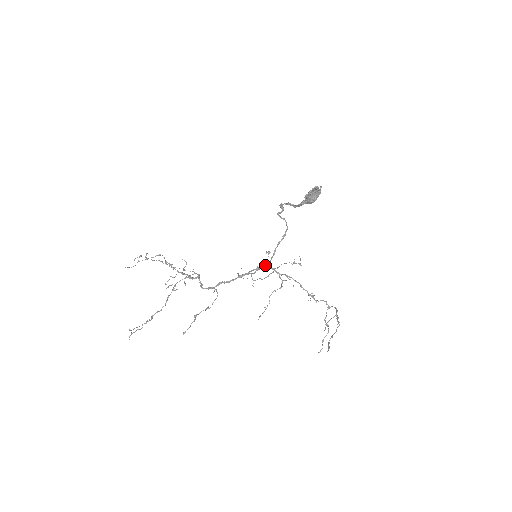
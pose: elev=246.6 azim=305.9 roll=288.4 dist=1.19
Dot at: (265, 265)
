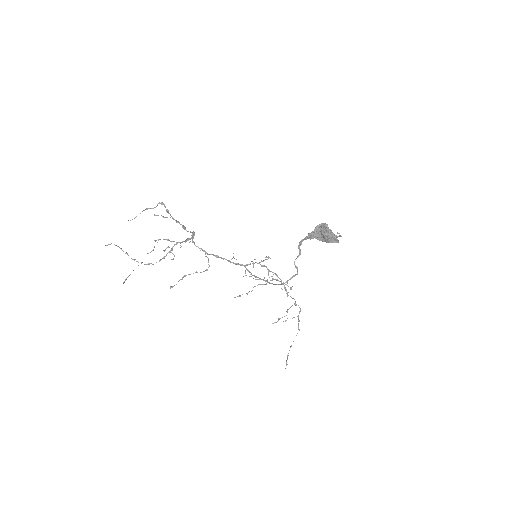
Dot at: (263, 280)
